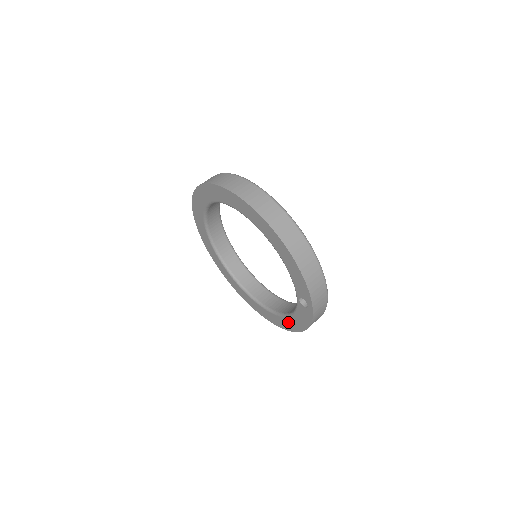
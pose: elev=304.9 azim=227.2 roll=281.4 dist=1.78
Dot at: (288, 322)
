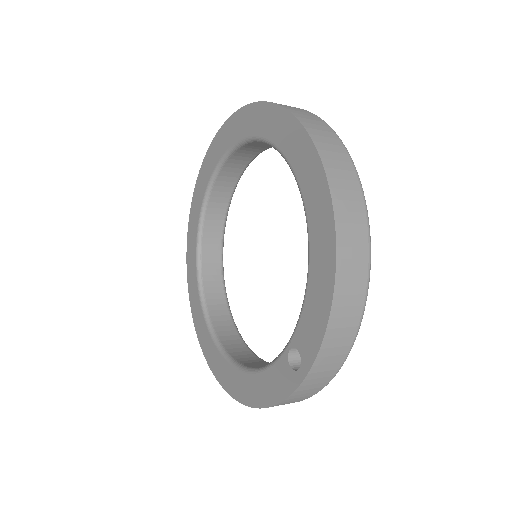
Dot at: (240, 381)
